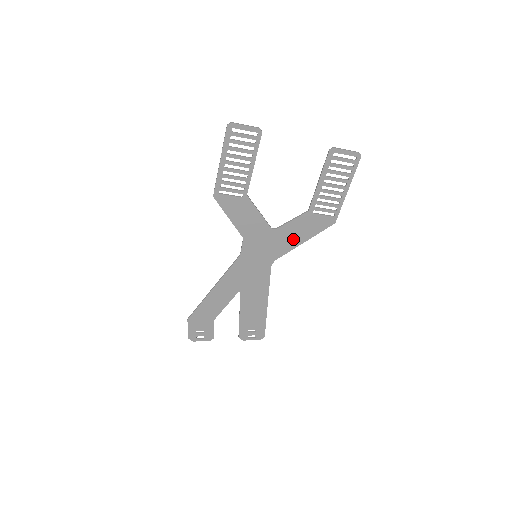
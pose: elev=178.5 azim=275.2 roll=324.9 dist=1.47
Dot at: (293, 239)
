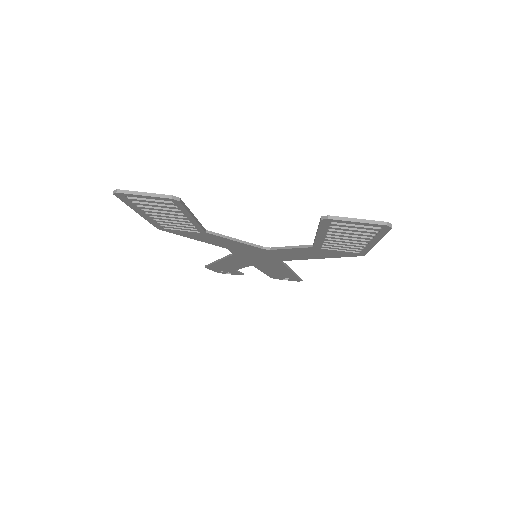
Dot at: (301, 255)
